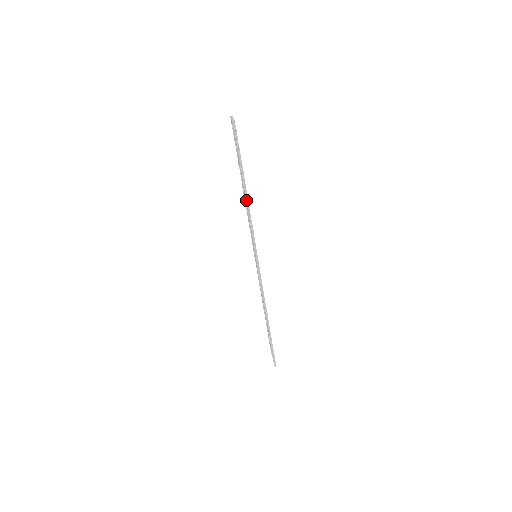
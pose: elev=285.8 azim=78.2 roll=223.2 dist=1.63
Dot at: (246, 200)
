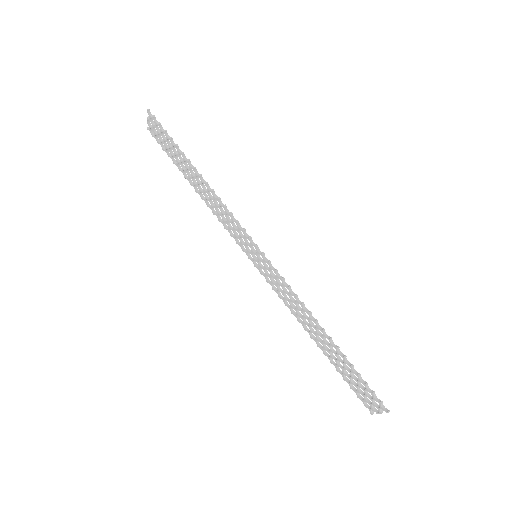
Dot at: (204, 183)
